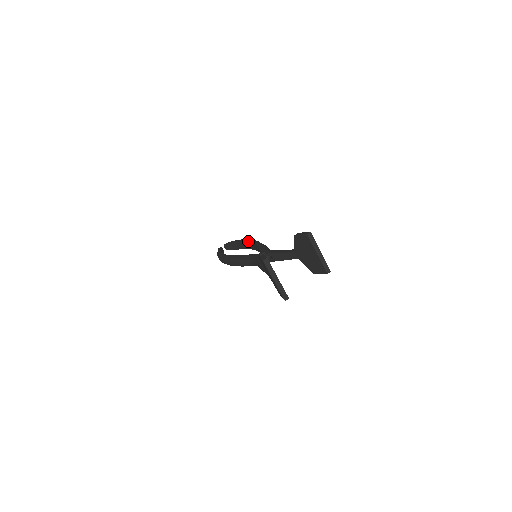
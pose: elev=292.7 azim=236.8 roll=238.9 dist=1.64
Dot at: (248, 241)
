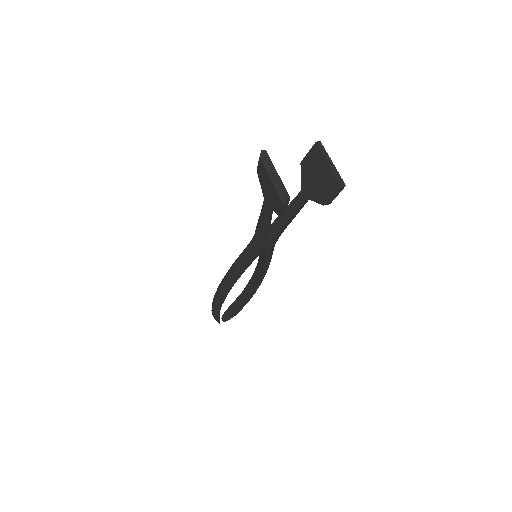
Dot at: (250, 280)
